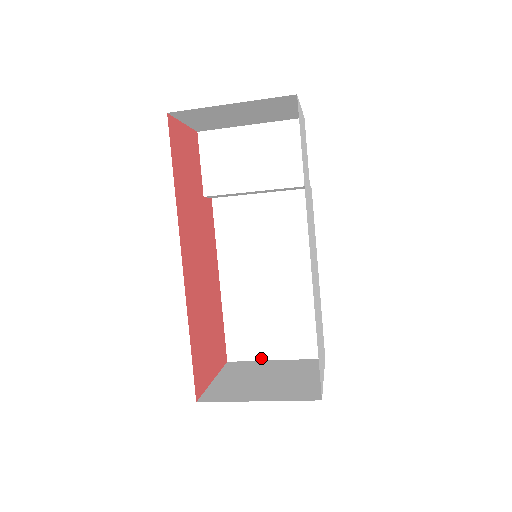
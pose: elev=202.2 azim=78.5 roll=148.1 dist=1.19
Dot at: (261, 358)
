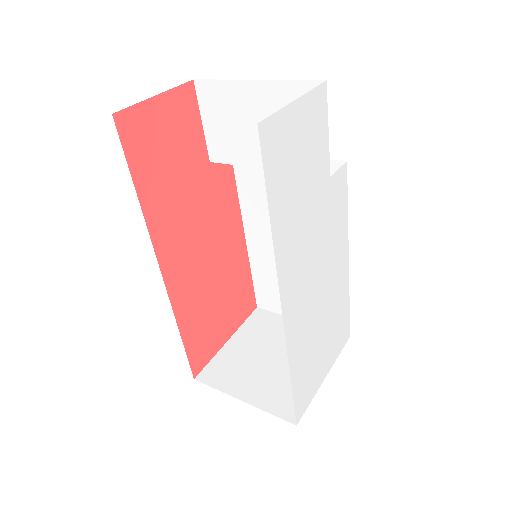
Dot at: occluded
